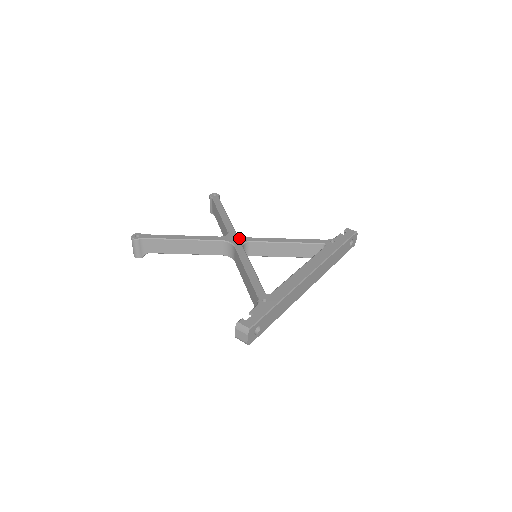
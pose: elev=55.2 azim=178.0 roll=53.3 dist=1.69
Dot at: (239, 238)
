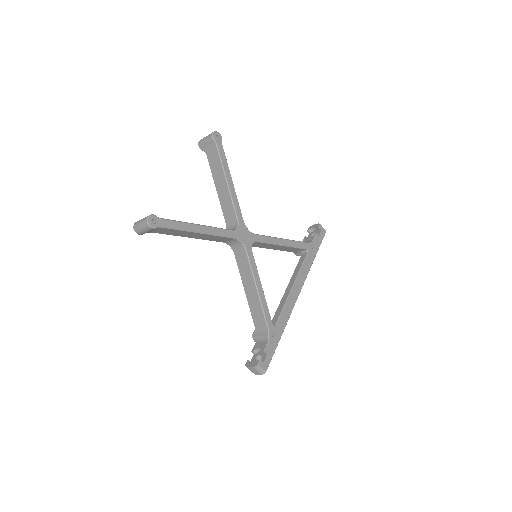
Dot at: (248, 235)
